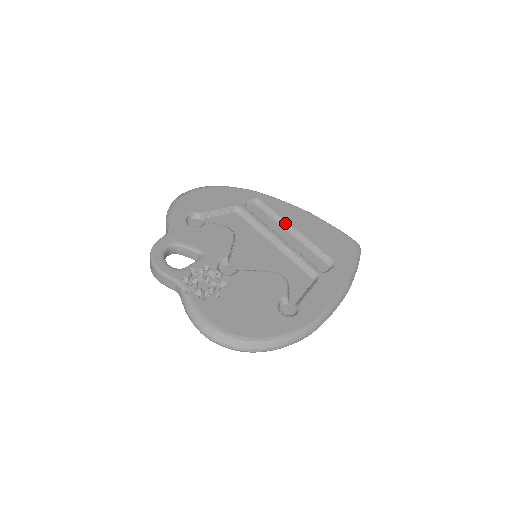
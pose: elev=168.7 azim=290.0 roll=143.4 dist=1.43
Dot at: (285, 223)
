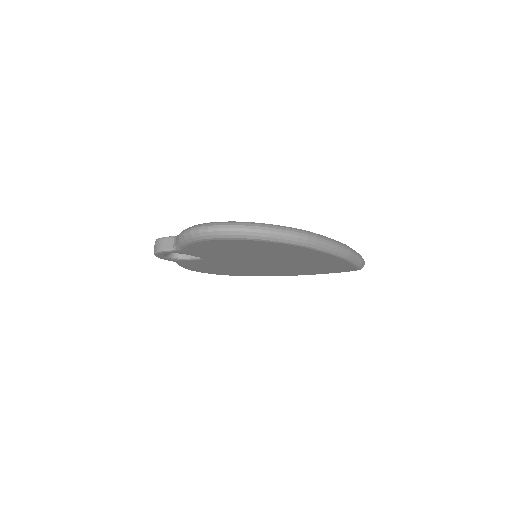
Dot at: occluded
